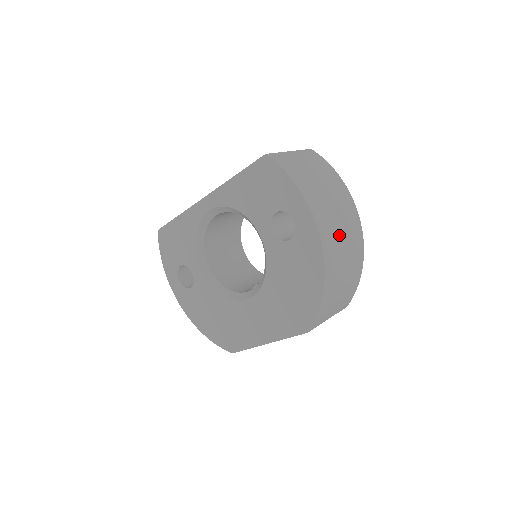
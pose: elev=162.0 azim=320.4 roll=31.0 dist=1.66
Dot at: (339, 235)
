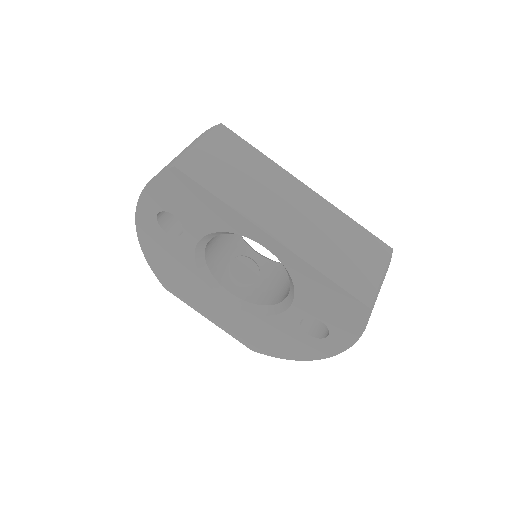
Dot at: occluded
